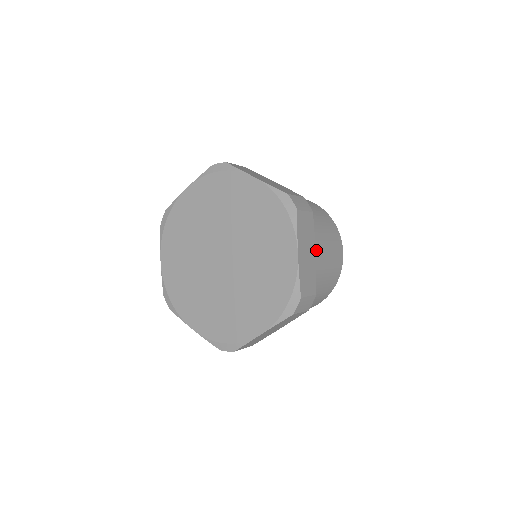
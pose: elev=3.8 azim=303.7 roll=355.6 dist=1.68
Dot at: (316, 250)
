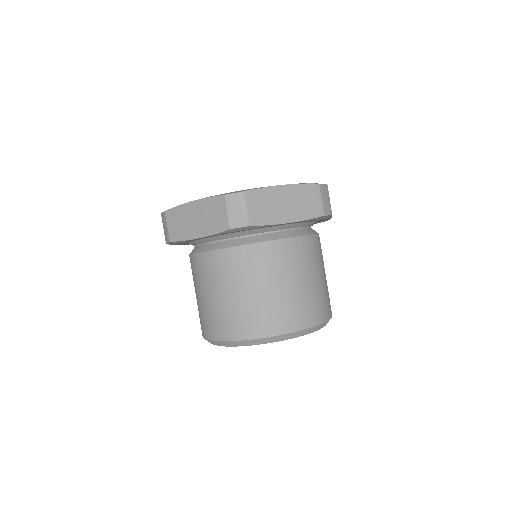
Dot at: occluded
